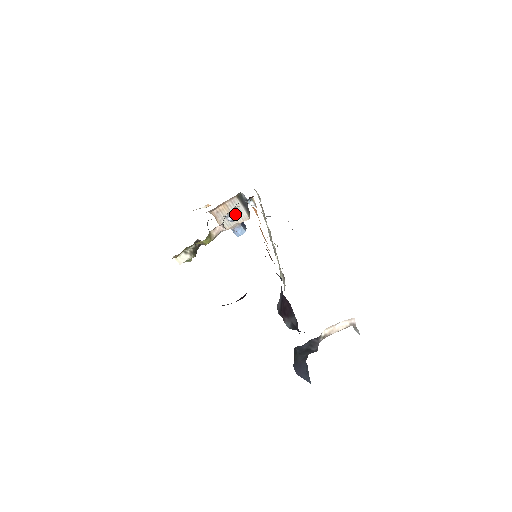
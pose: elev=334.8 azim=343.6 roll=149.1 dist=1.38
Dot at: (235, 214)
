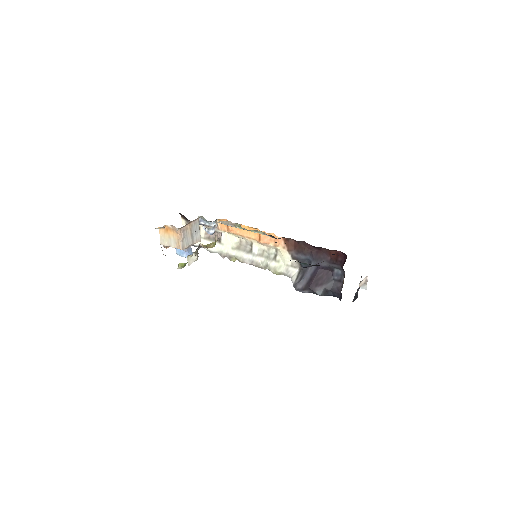
Dot at: occluded
